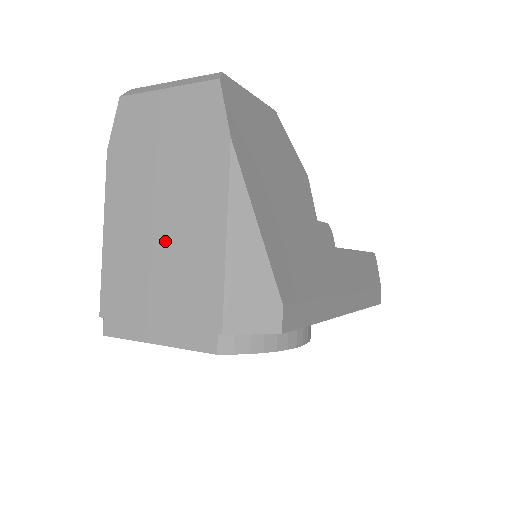
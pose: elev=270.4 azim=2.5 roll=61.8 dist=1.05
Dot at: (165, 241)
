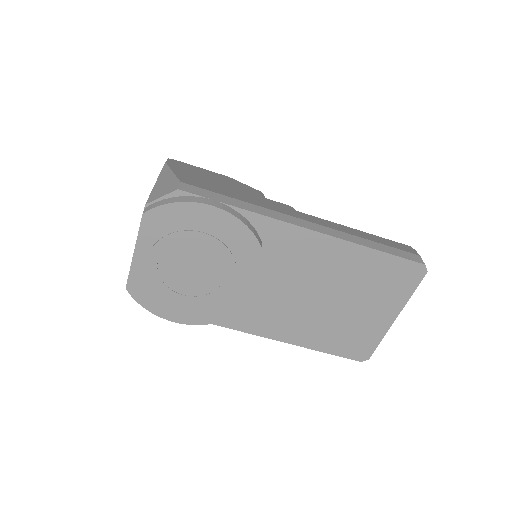
Dot at: occluded
